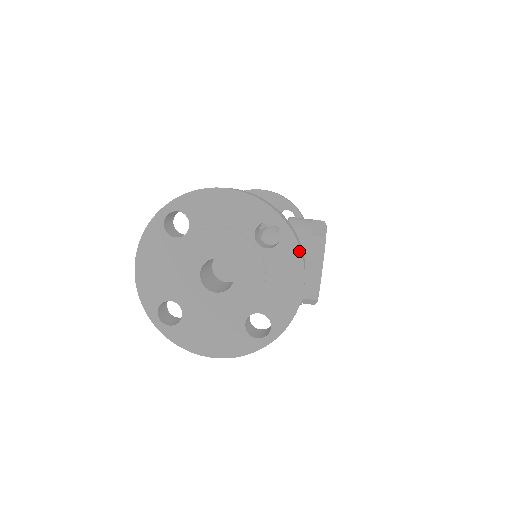
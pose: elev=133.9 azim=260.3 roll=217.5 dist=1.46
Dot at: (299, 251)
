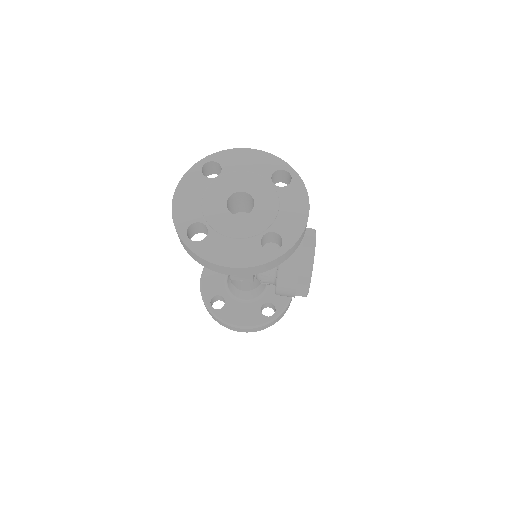
Dot at: (305, 189)
